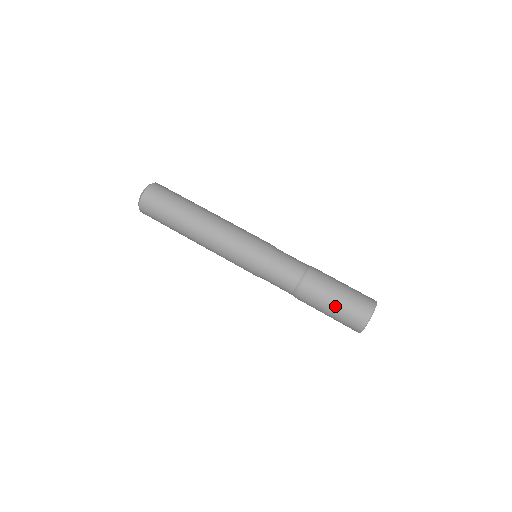
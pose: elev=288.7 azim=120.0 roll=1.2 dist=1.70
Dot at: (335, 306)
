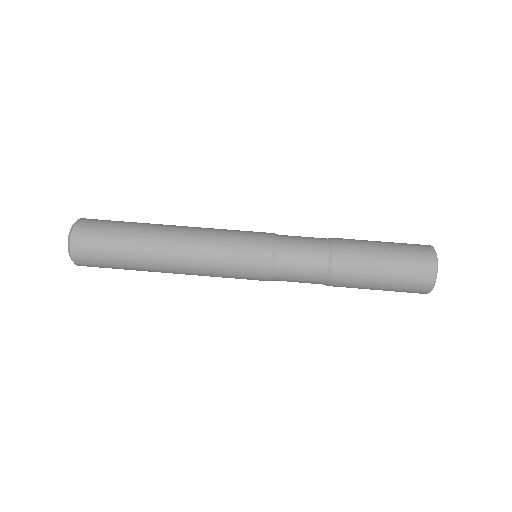
Dot at: (385, 286)
